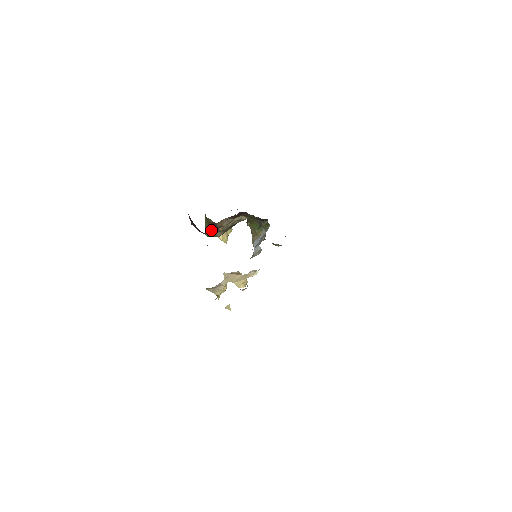
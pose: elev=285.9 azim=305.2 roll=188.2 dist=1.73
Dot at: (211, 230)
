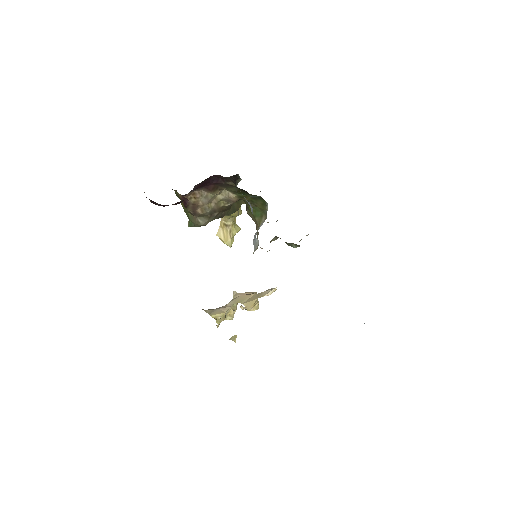
Dot at: (190, 215)
